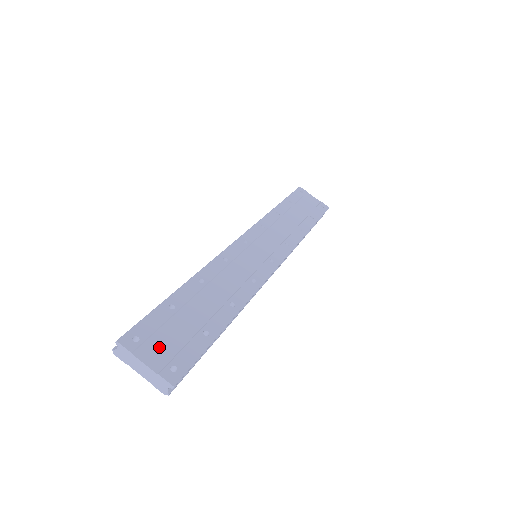
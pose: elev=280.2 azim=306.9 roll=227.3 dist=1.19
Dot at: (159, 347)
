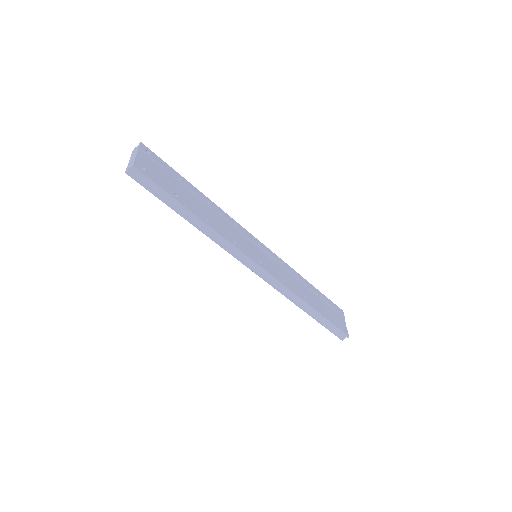
Dot at: (151, 164)
